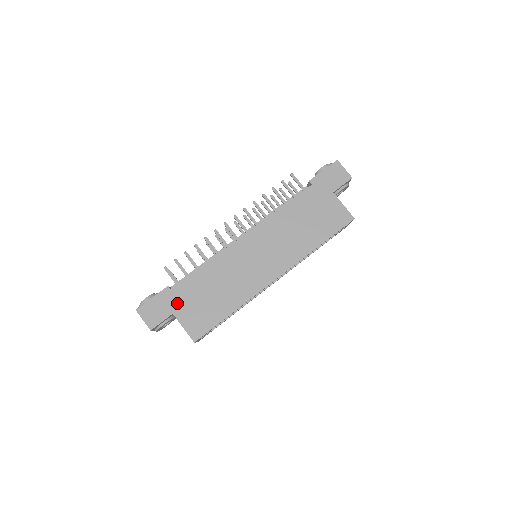
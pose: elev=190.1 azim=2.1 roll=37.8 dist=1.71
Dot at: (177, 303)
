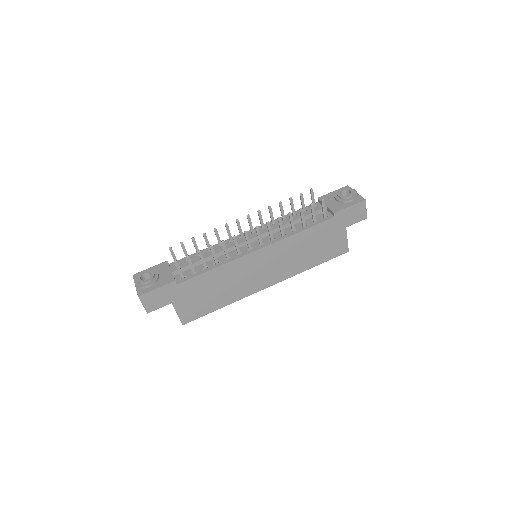
Dot at: (178, 295)
